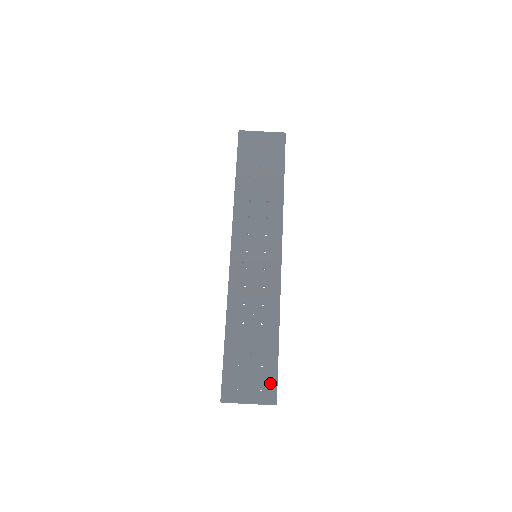
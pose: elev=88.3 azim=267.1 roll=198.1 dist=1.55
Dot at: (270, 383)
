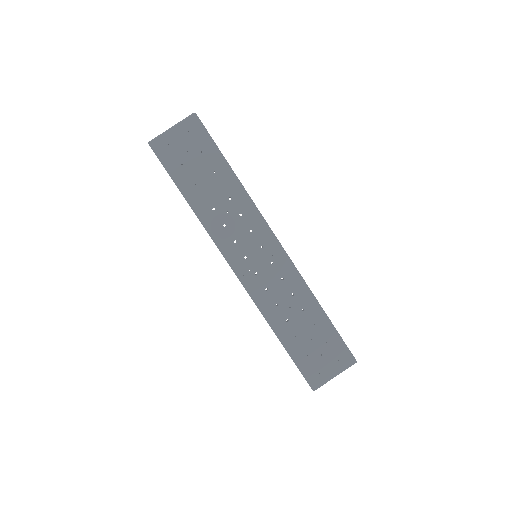
Dot at: (341, 350)
